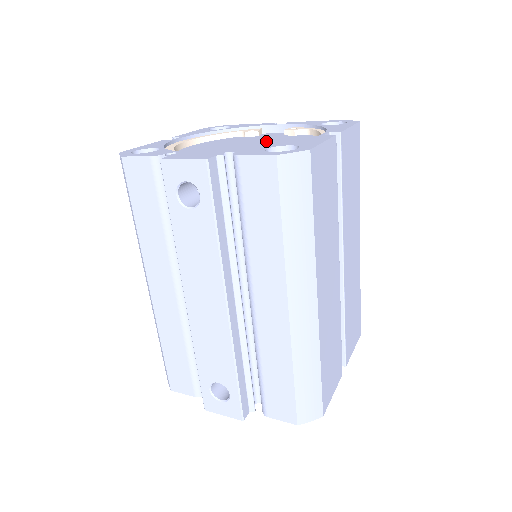
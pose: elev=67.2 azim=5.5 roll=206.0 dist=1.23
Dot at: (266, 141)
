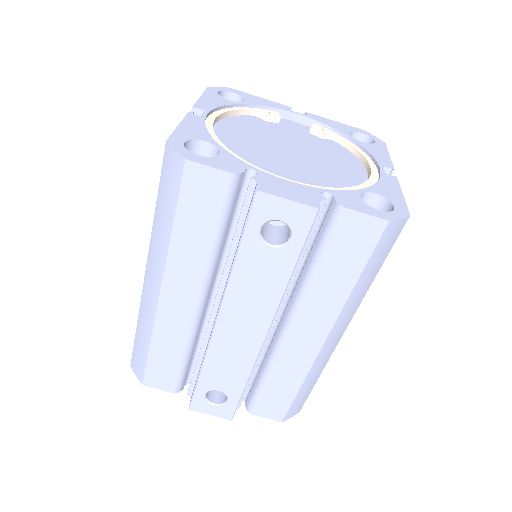
Dot at: (303, 144)
